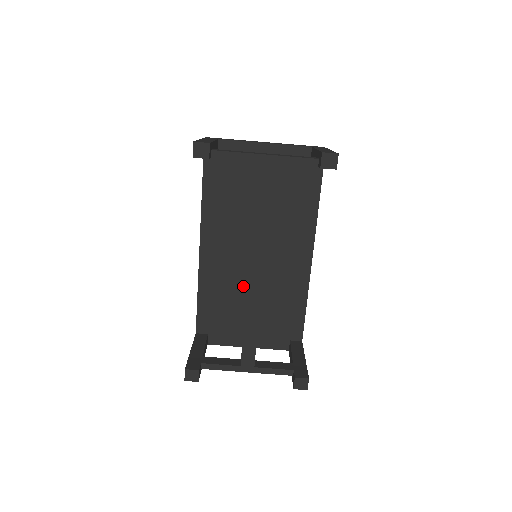
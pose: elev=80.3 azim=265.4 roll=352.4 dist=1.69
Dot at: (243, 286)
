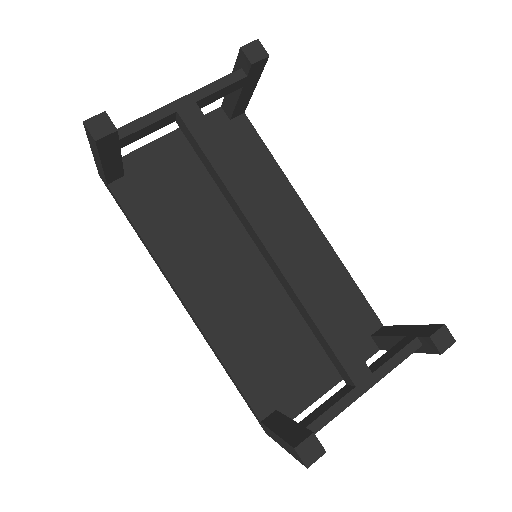
Dot at: (269, 311)
